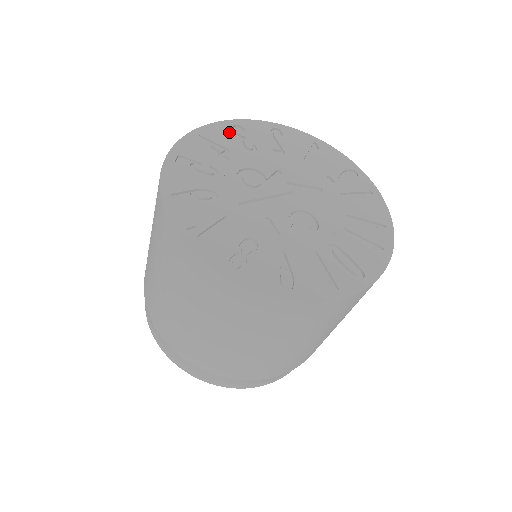
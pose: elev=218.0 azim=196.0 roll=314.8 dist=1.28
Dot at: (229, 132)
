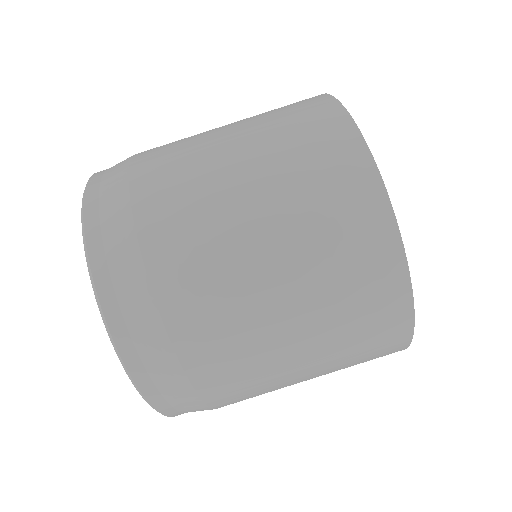
Dot at: occluded
